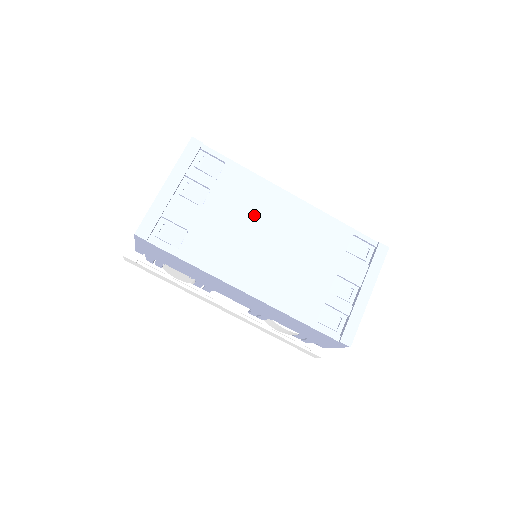
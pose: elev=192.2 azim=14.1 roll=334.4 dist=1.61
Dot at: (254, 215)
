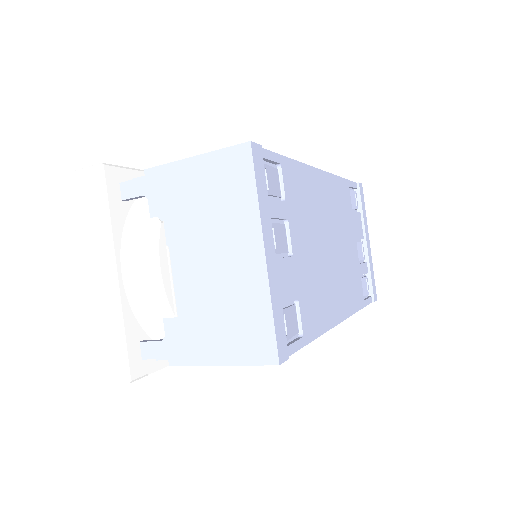
Dot at: (316, 223)
